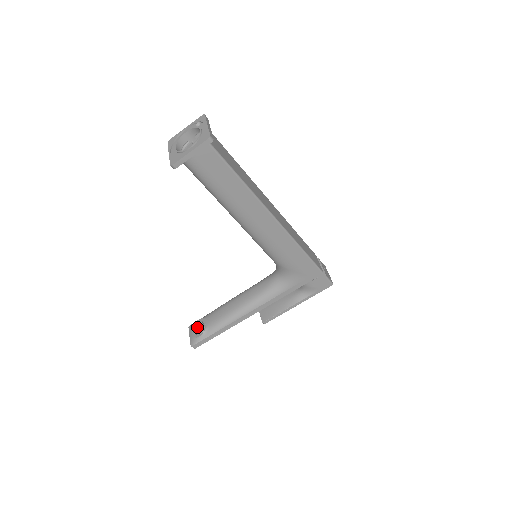
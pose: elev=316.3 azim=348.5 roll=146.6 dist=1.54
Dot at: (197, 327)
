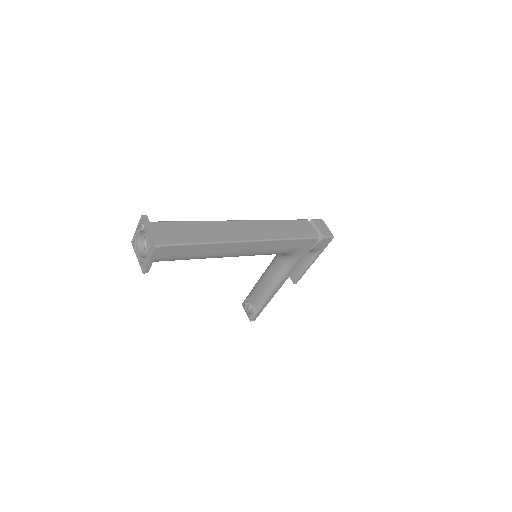
Dot at: (247, 306)
